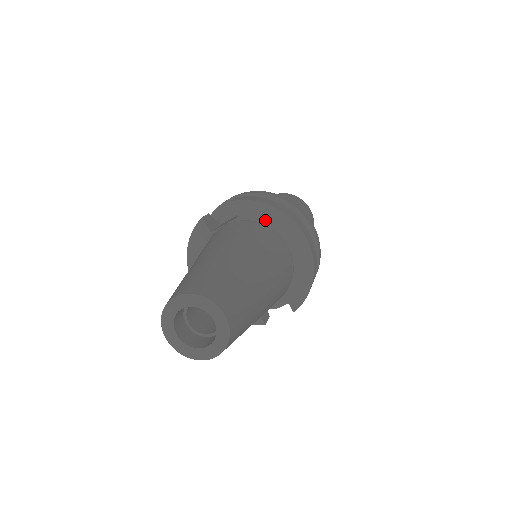
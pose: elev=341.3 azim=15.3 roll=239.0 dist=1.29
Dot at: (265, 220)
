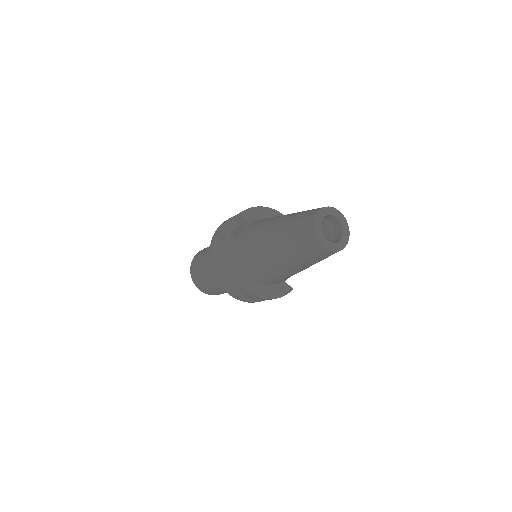
Dot at: (264, 217)
